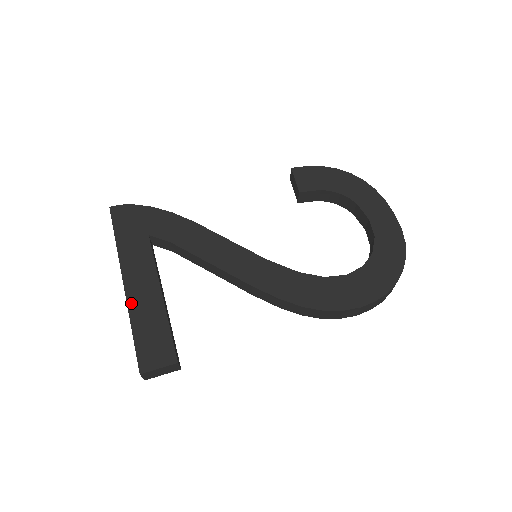
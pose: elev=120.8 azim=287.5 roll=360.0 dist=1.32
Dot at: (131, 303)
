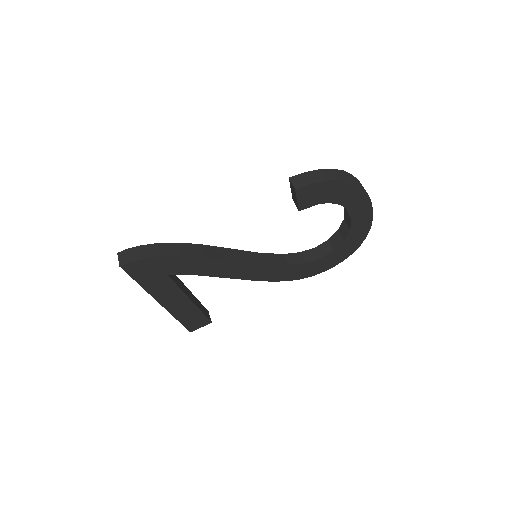
Dot at: (172, 311)
